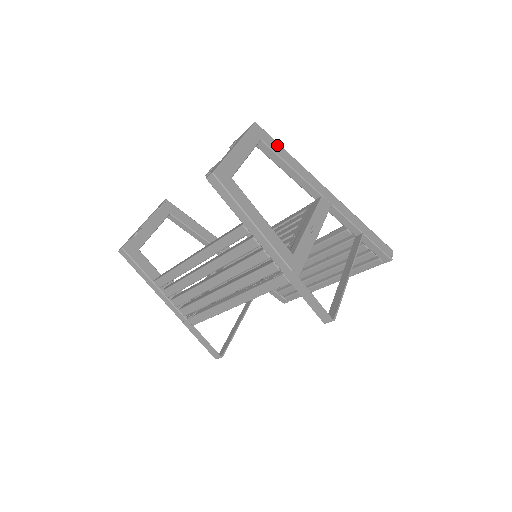
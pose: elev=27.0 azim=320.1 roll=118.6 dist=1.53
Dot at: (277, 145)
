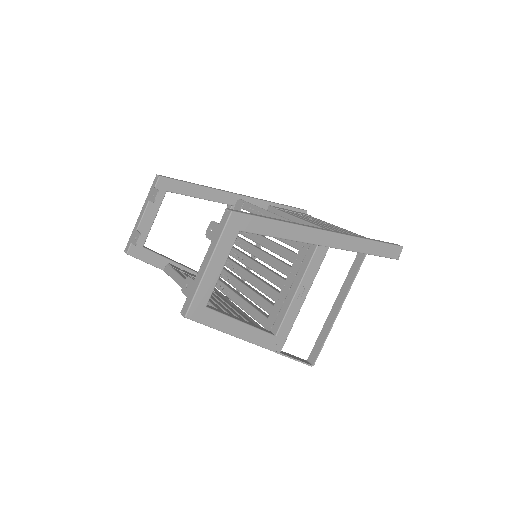
Dot at: (261, 222)
